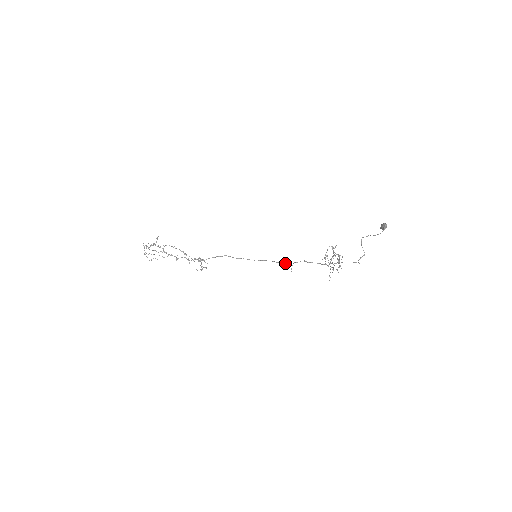
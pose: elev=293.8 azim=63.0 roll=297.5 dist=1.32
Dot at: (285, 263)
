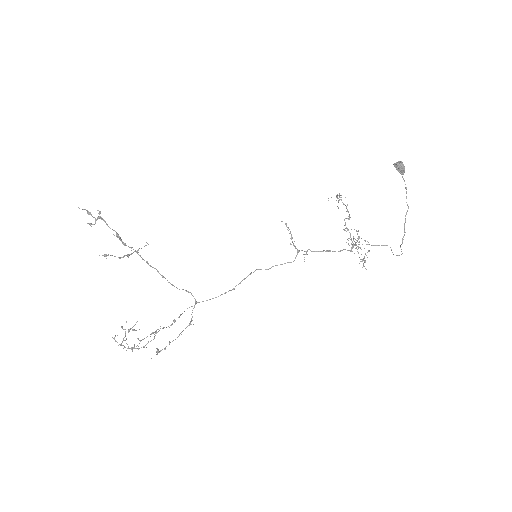
Dot at: occluded
